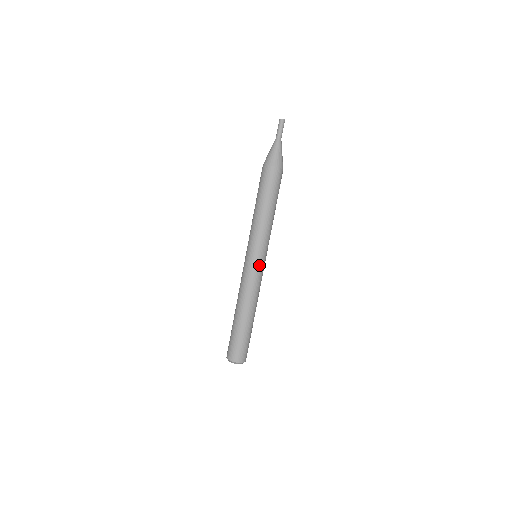
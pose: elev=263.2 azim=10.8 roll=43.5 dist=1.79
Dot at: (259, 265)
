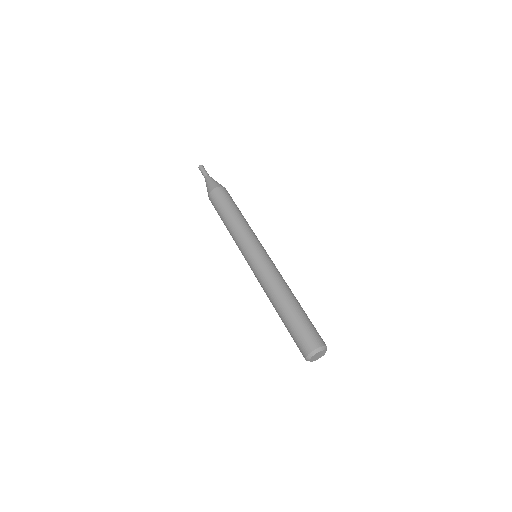
Dot at: (261, 255)
